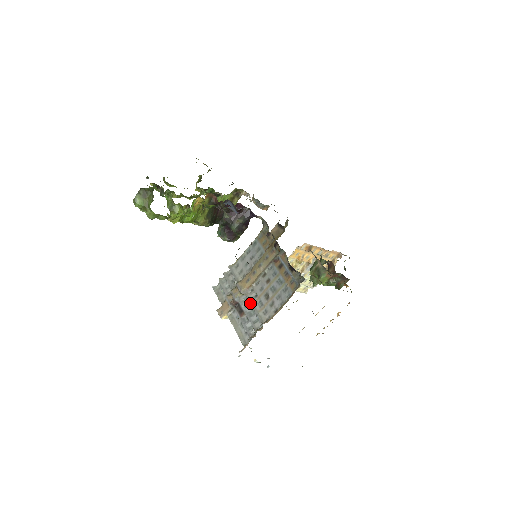
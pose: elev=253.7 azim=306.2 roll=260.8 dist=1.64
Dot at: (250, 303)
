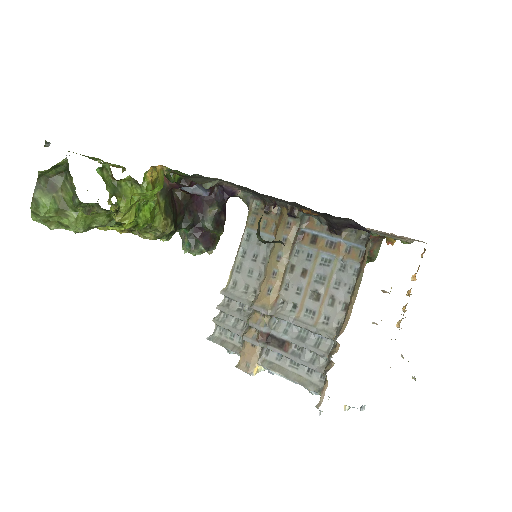
Dot at: (292, 322)
